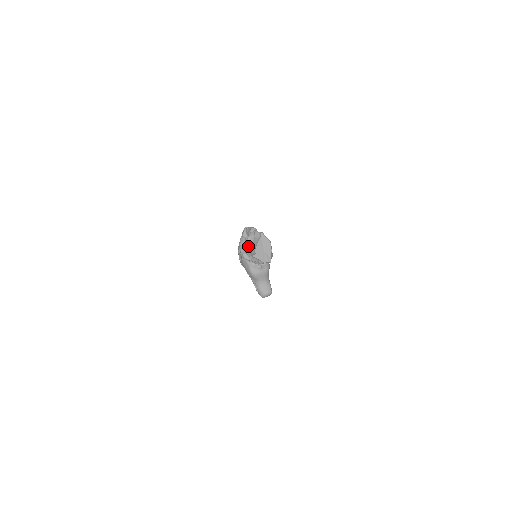
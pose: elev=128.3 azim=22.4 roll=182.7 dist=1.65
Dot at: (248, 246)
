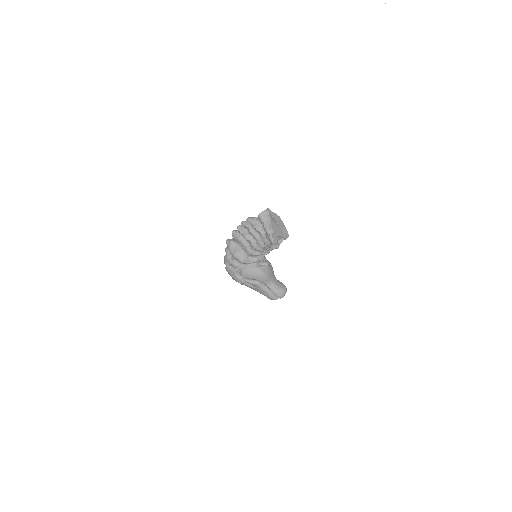
Dot at: (251, 242)
